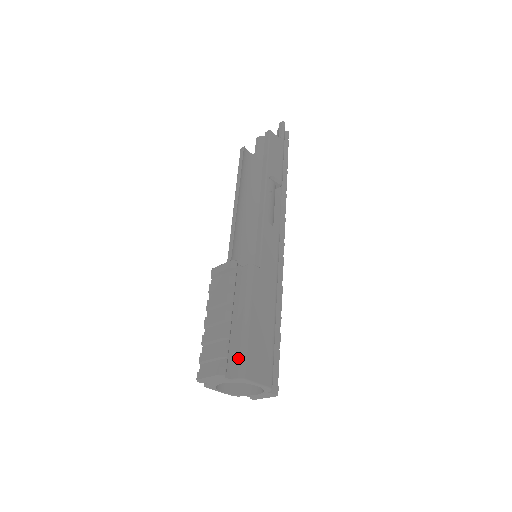
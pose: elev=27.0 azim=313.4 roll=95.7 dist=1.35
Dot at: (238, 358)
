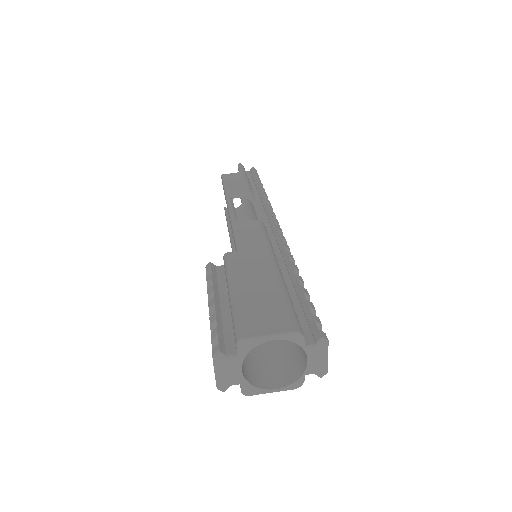
Dot at: occluded
